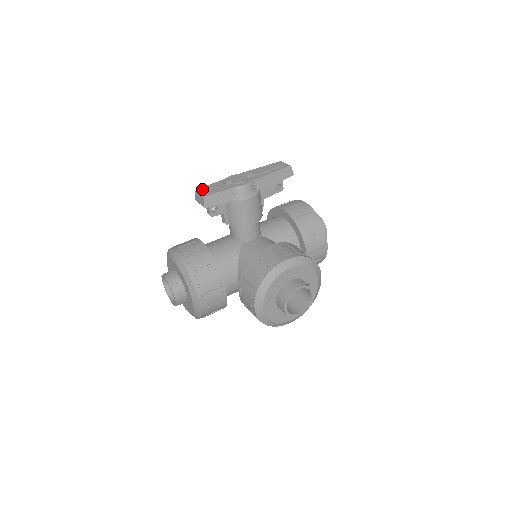
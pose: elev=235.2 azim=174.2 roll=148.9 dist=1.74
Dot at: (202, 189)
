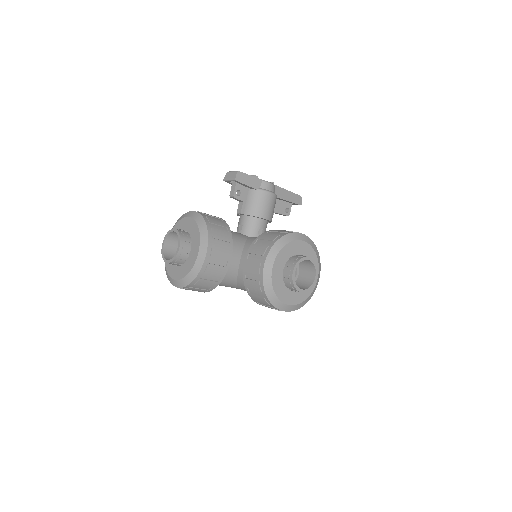
Dot at: occluded
